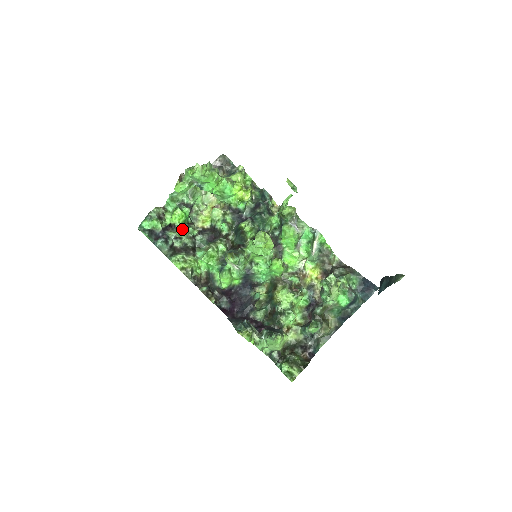
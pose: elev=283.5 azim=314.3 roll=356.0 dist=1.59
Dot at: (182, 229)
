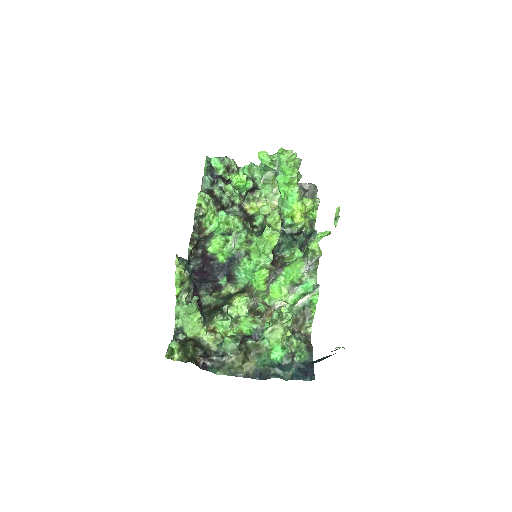
Dot at: (232, 187)
